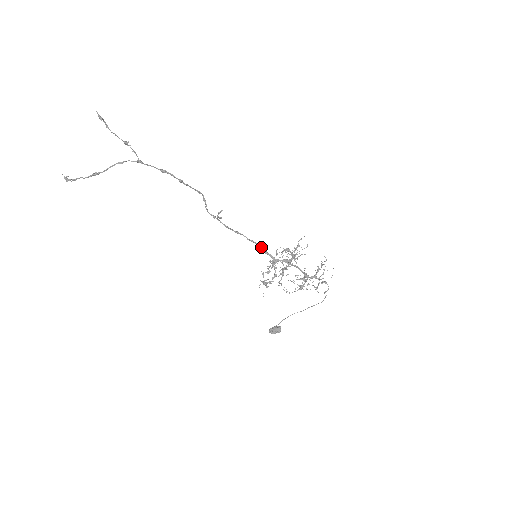
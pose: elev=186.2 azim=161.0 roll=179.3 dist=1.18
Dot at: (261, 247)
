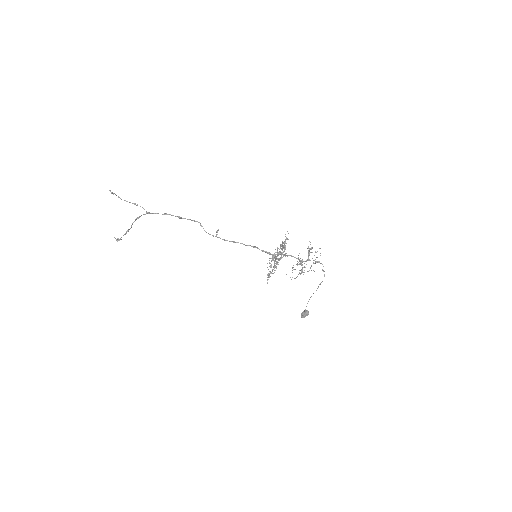
Dot at: (258, 248)
